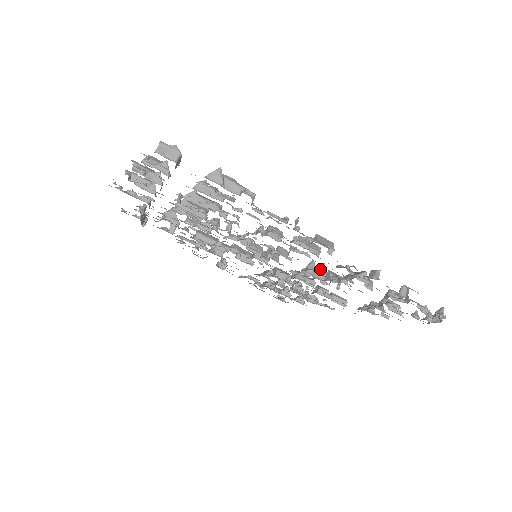
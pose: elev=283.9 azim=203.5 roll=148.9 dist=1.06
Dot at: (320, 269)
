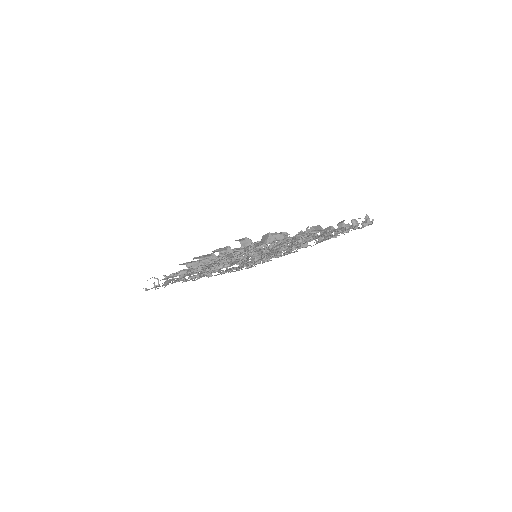
Dot at: occluded
